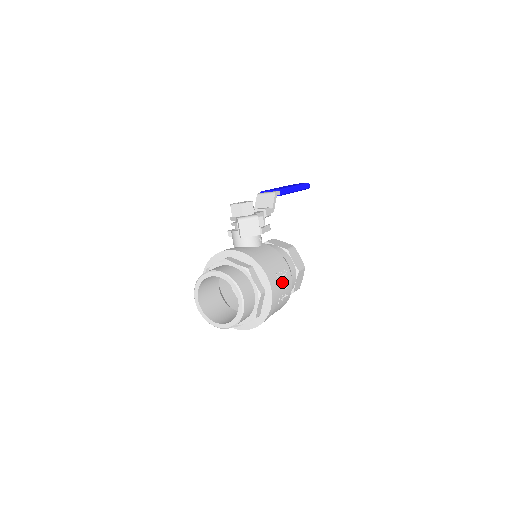
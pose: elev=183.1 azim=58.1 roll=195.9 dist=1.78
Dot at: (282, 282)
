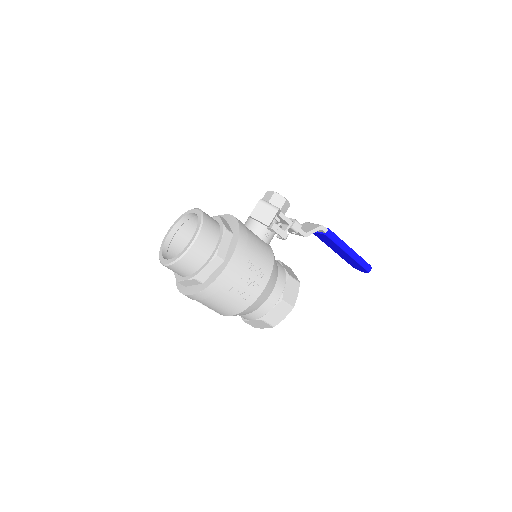
Dot at: (249, 275)
